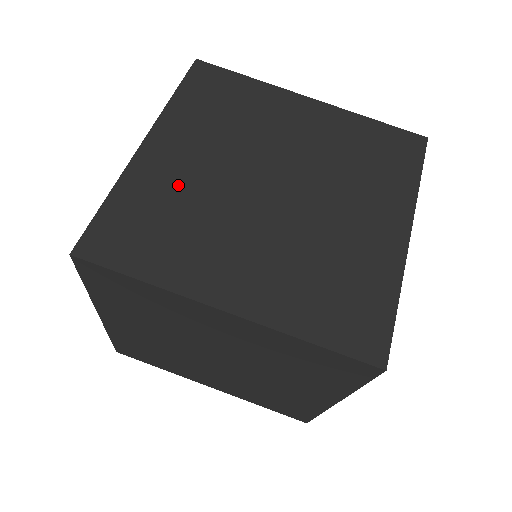
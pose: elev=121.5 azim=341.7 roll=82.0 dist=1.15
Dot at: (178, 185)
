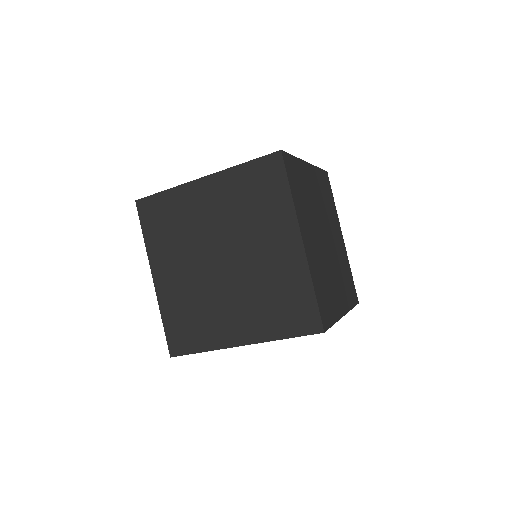
Dot at: (182, 293)
